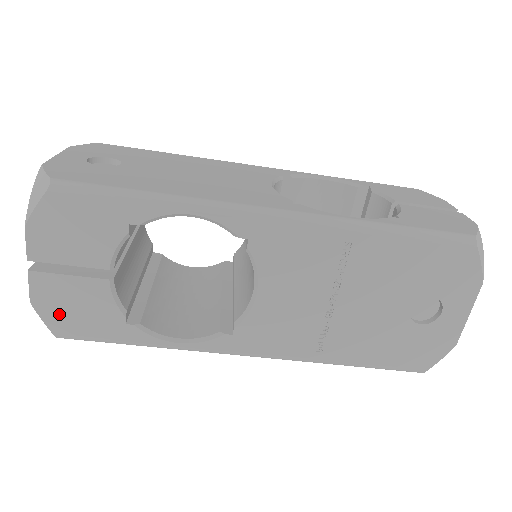
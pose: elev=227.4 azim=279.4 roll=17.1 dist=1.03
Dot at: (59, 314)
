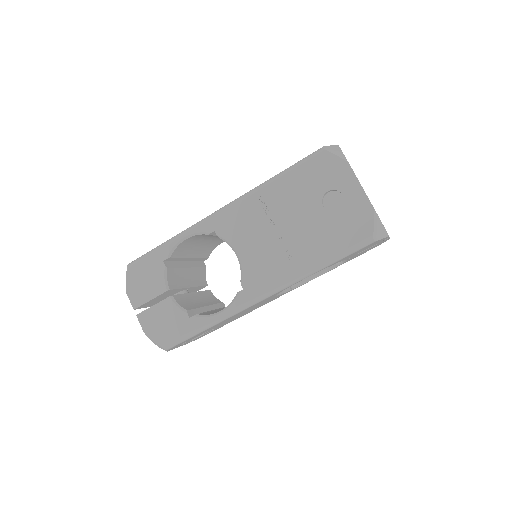
Dot at: (159, 332)
